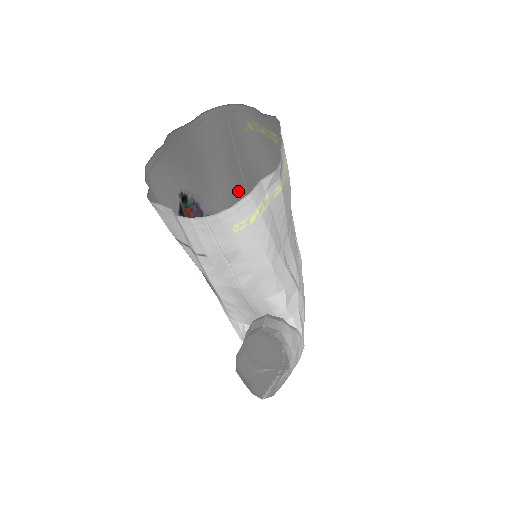
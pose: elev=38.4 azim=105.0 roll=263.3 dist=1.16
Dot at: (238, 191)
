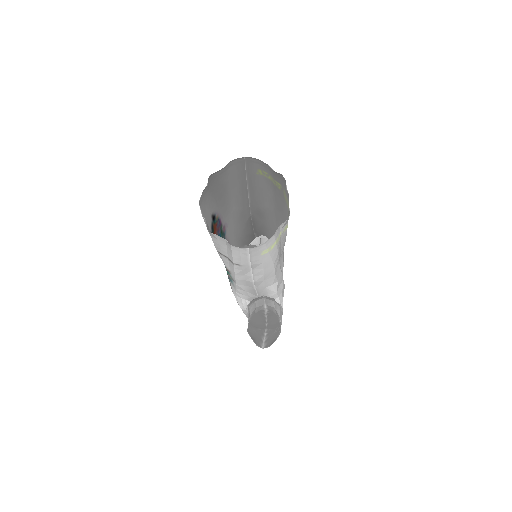
Dot at: (244, 209)
